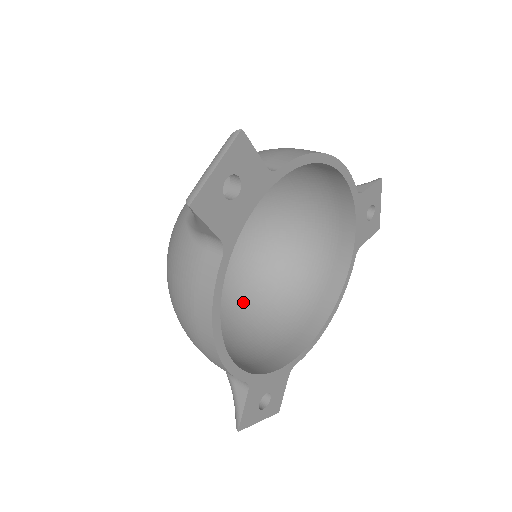
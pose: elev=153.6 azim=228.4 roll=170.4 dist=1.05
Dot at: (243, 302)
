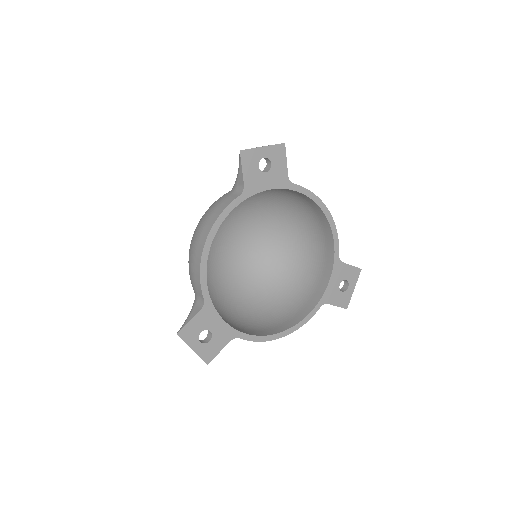
Dot at: (230, 298)
